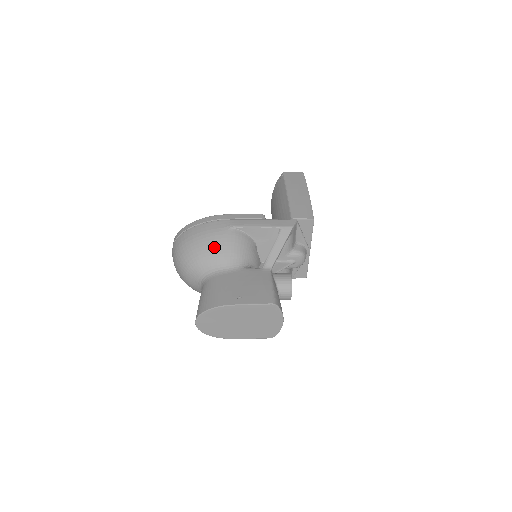
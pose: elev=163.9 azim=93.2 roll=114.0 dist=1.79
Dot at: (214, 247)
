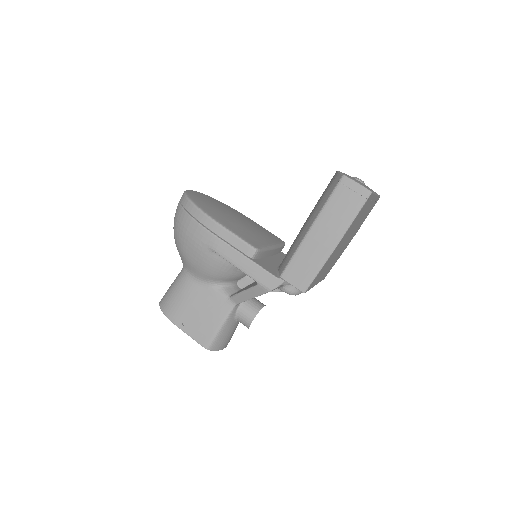
Dot at: (190, 256)
